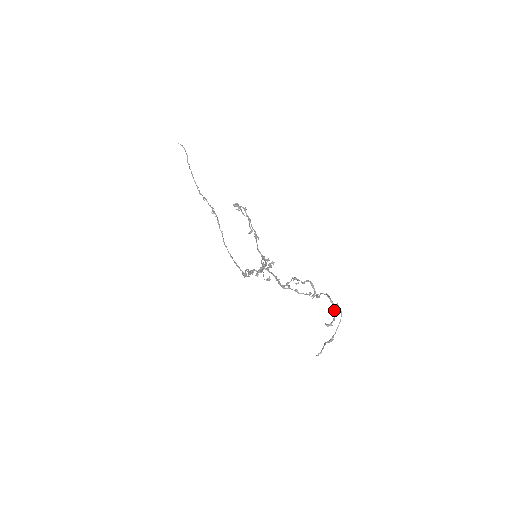
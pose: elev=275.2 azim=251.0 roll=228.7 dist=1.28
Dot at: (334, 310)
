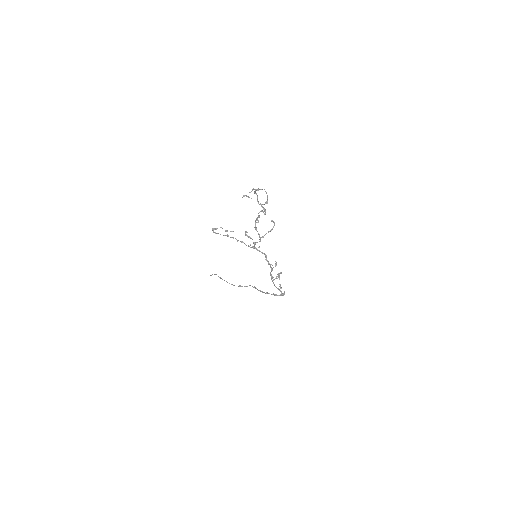
Dot at: (257, 190)
